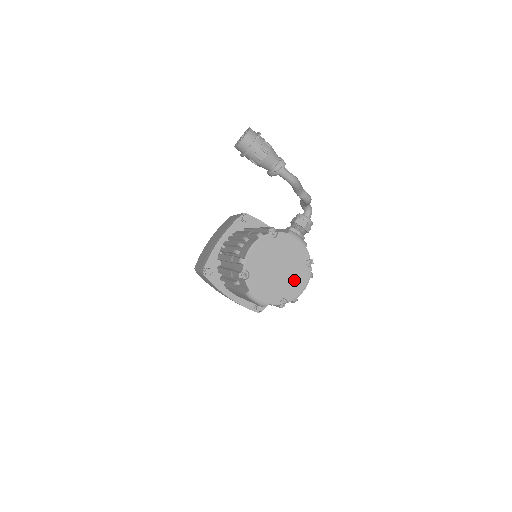
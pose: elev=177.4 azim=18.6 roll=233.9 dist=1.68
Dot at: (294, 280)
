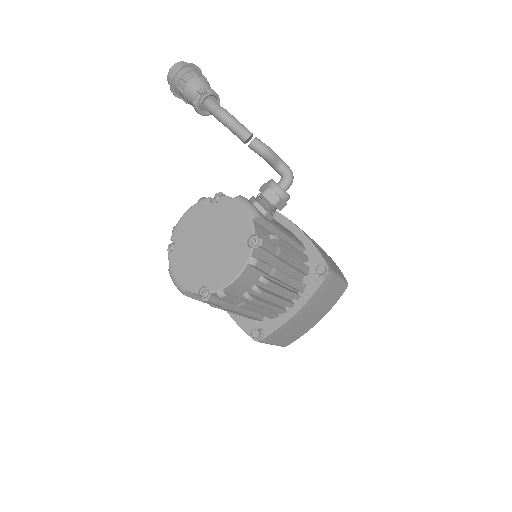
Dot at: (225, 263)
